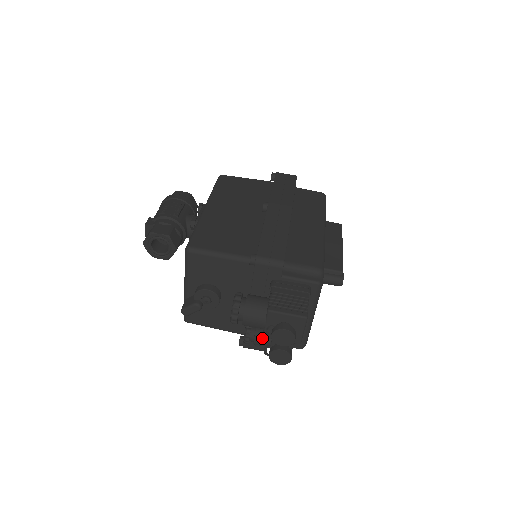
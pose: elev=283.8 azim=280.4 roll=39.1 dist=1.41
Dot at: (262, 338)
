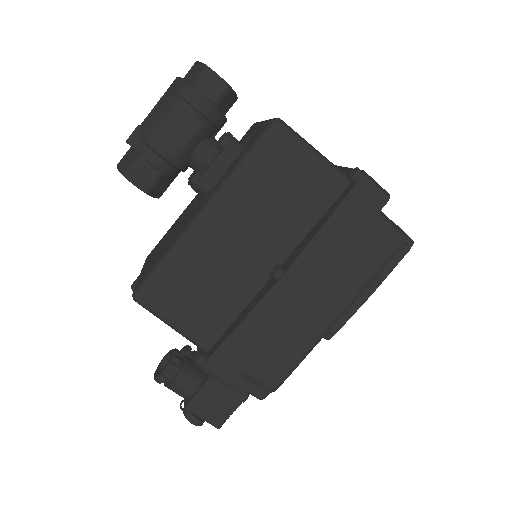
Dot at: occluded
